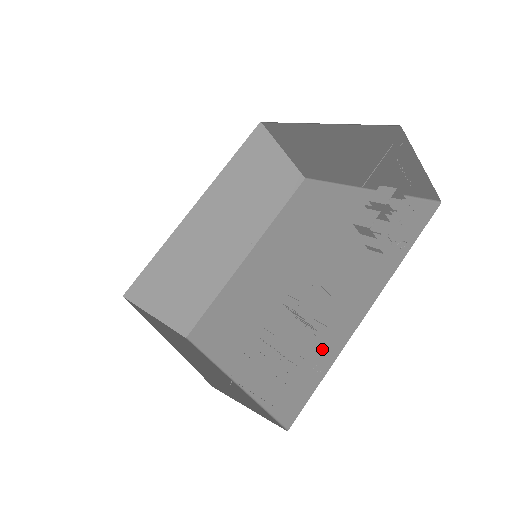
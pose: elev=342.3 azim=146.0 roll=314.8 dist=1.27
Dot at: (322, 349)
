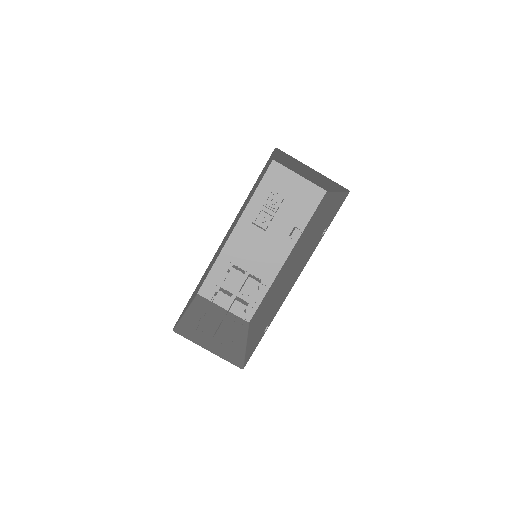
Dot at: (273, 315)
